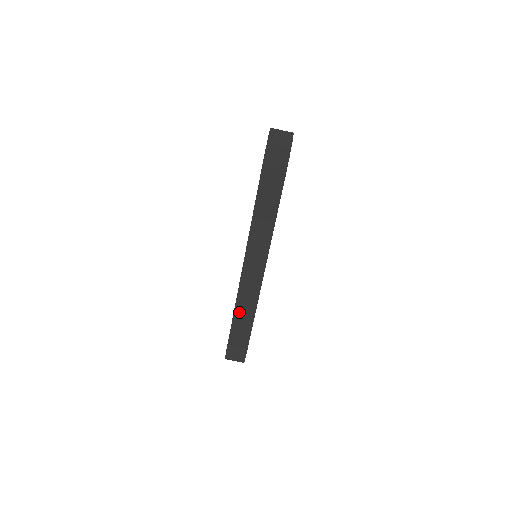
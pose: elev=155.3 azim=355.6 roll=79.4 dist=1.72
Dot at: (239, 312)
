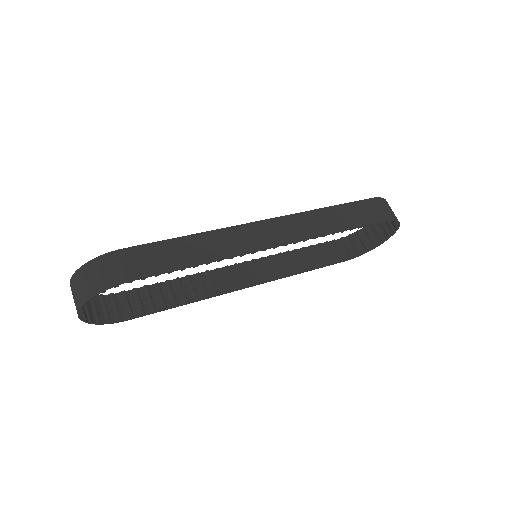
Dot at: (198, 241)
